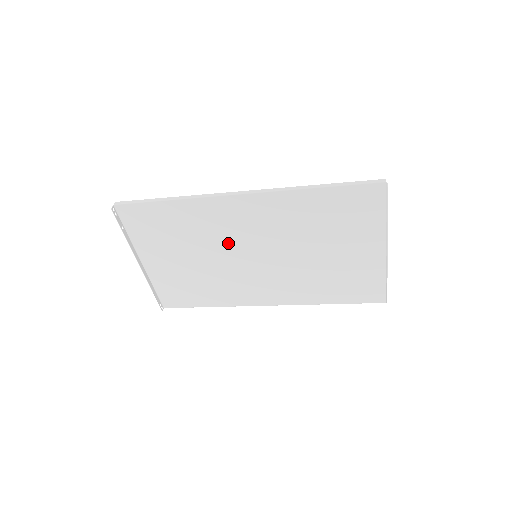
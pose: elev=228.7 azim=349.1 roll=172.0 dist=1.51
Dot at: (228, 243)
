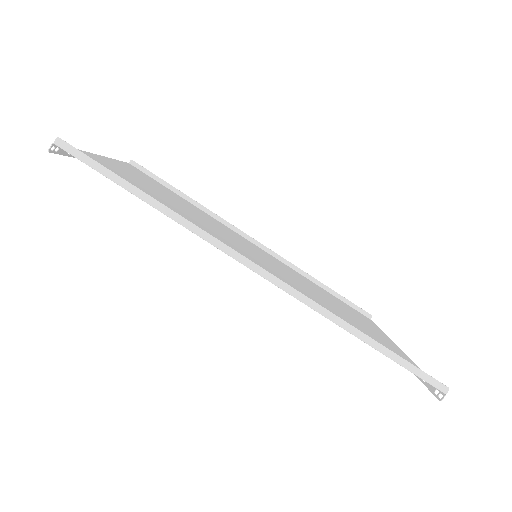
Dot at: (225, 240)
